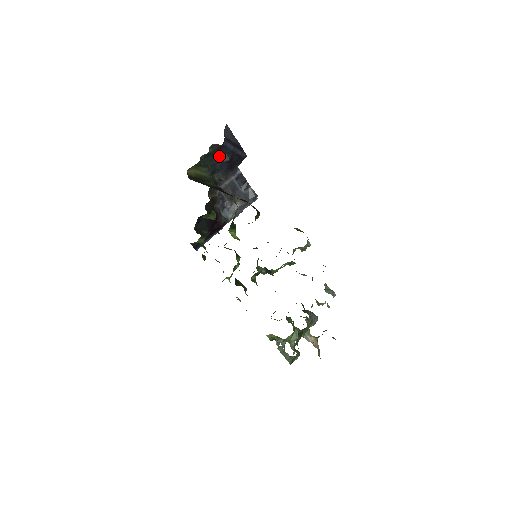
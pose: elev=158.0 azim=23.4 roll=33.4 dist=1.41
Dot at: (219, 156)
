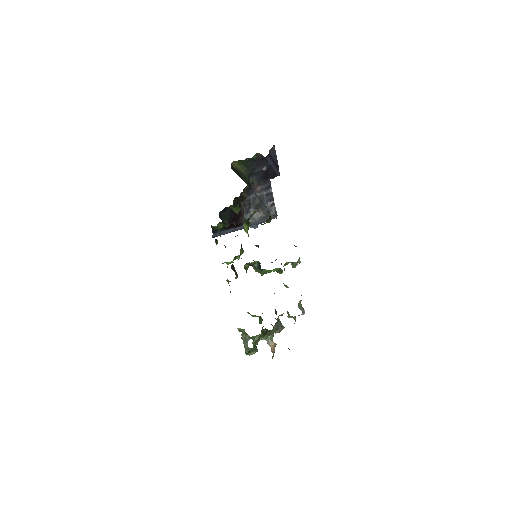
Dot at: (259, 164)
